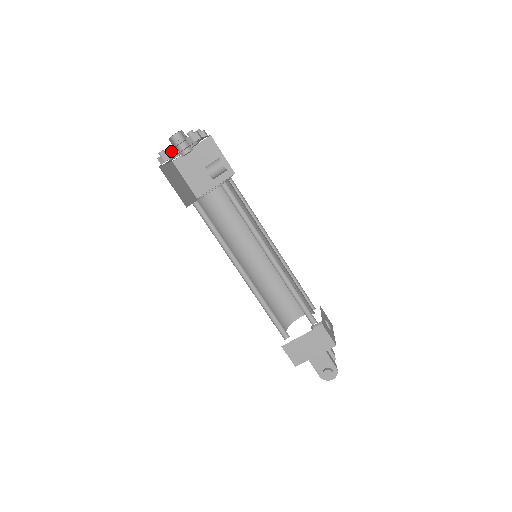
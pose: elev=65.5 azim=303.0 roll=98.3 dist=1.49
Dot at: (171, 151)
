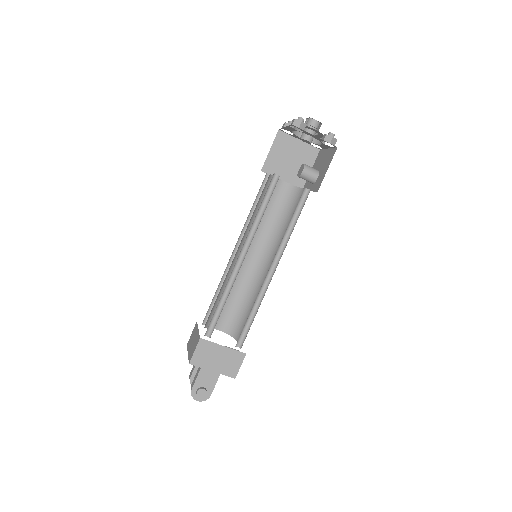
Dot at: occluded
